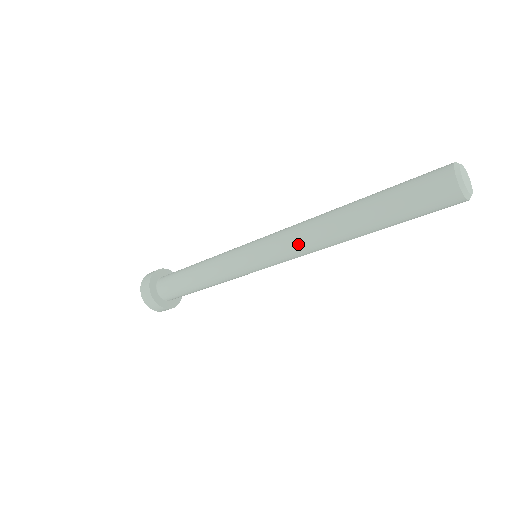
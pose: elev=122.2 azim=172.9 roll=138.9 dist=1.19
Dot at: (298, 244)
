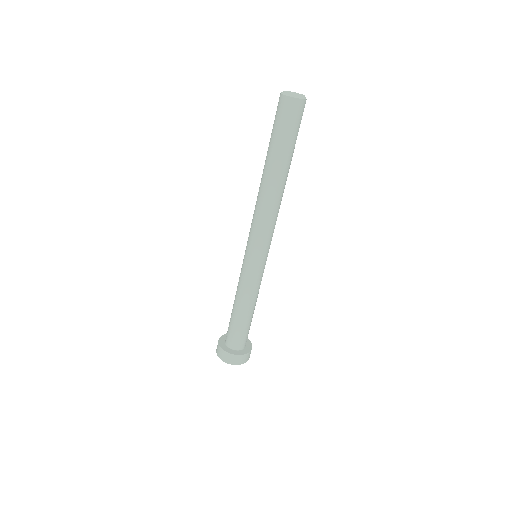
Dot at: (254, 212)
